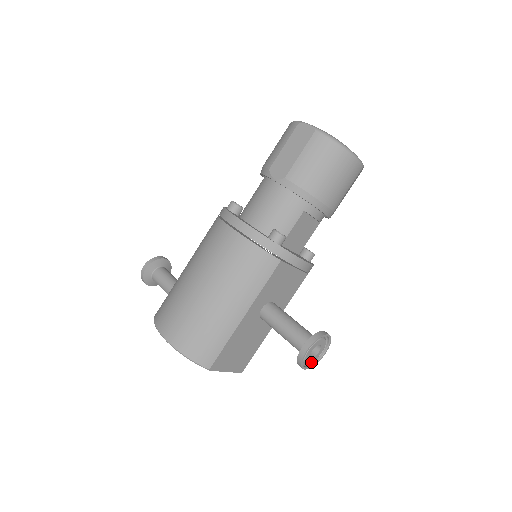
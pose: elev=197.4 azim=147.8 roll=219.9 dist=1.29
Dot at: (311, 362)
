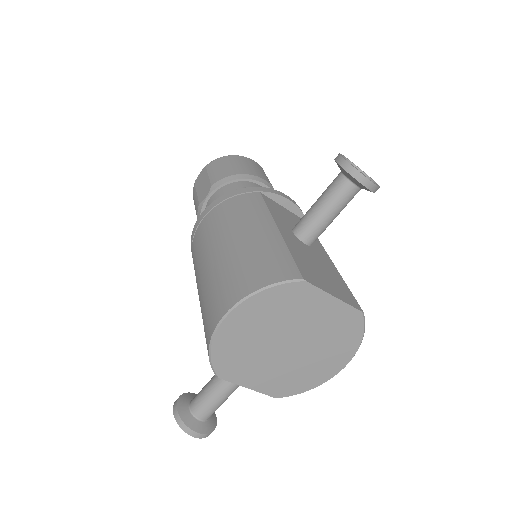
Dot at: (373, 188)
